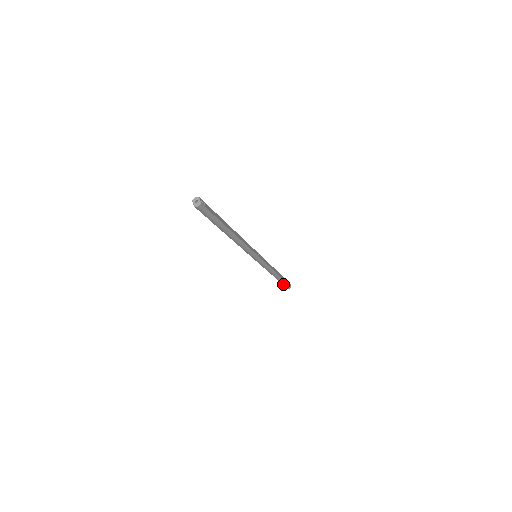
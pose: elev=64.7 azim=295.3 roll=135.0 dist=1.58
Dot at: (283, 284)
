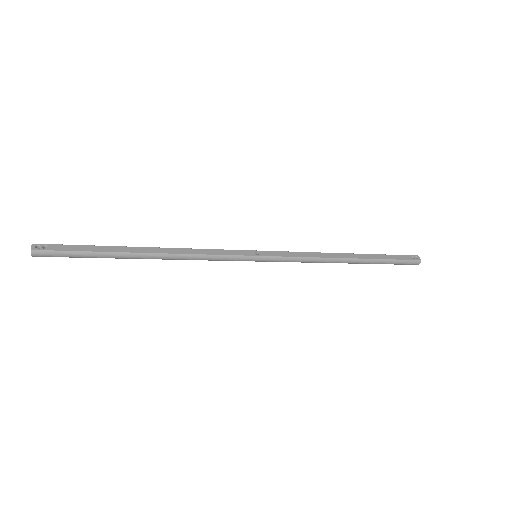
Dot at: occluded
